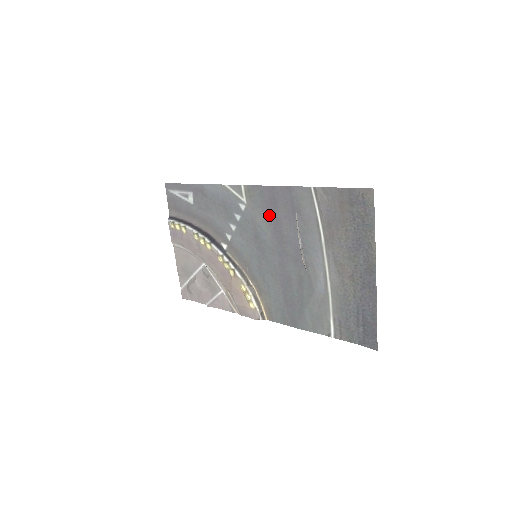
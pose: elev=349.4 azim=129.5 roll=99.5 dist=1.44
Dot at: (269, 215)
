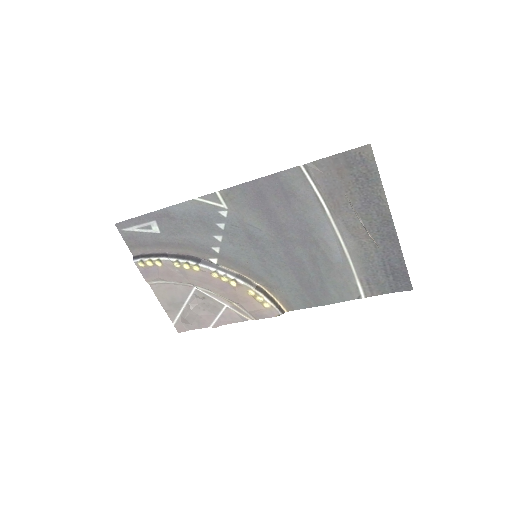
Dot at: (259, 210)
